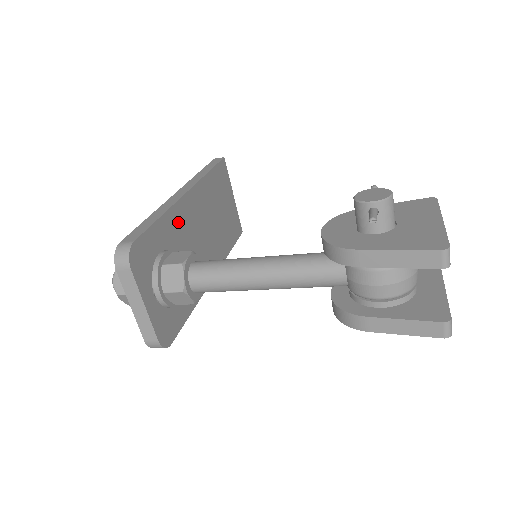
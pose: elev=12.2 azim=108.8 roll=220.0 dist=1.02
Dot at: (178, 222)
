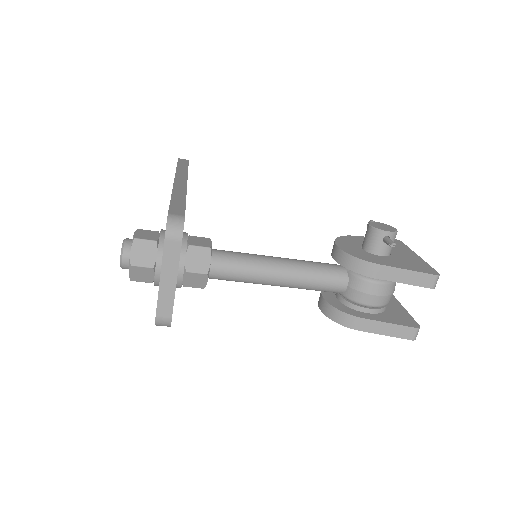
Dot at: occluded
